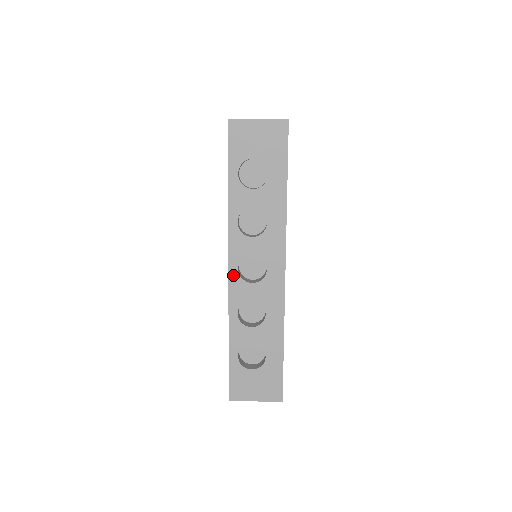
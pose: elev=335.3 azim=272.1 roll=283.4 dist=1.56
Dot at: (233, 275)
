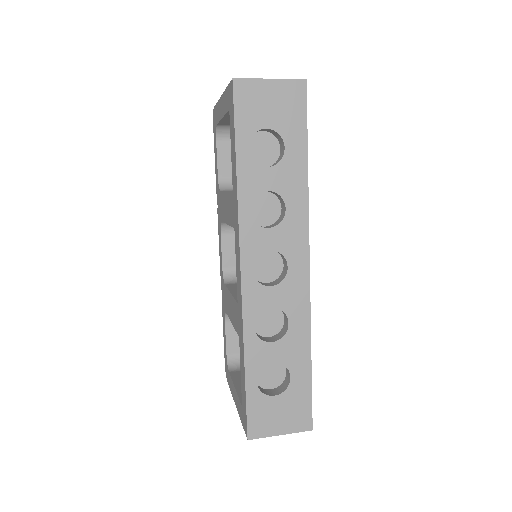
Dot at: (247, 278)
